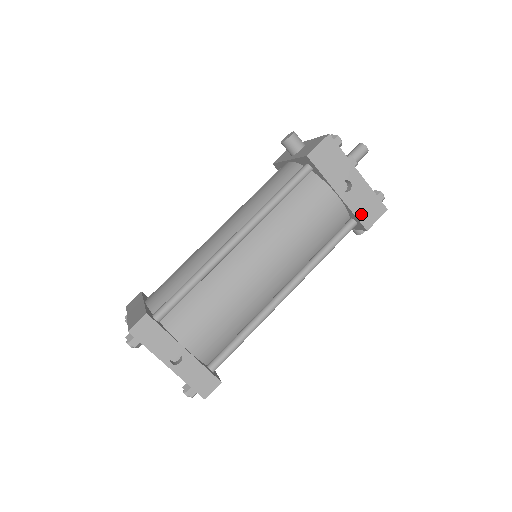
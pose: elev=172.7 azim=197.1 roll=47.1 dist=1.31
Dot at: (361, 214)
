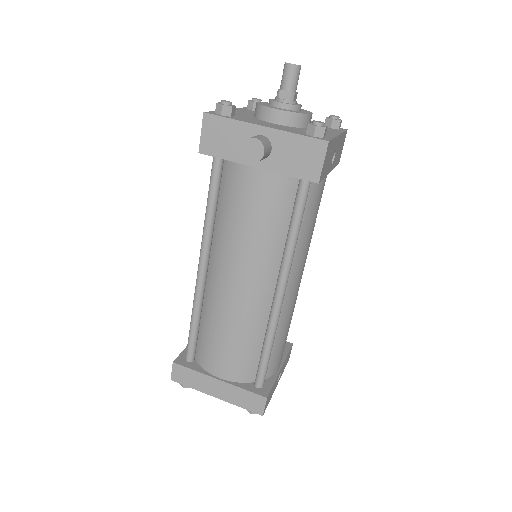
Dot at: (338, 160)
